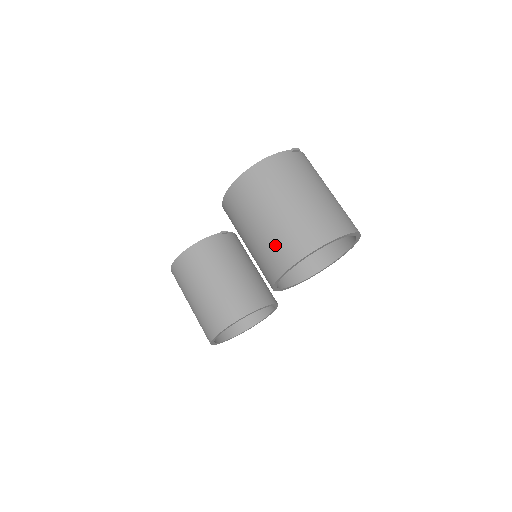
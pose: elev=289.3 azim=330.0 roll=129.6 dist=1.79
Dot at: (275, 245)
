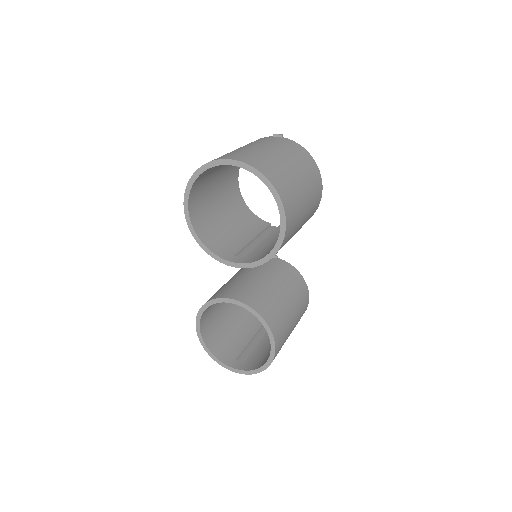
Dot at: occluded
